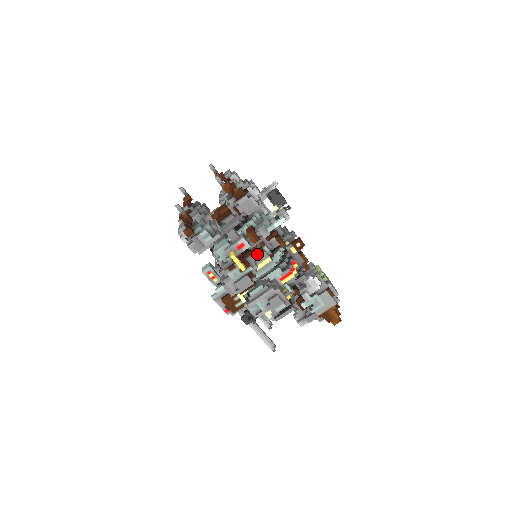
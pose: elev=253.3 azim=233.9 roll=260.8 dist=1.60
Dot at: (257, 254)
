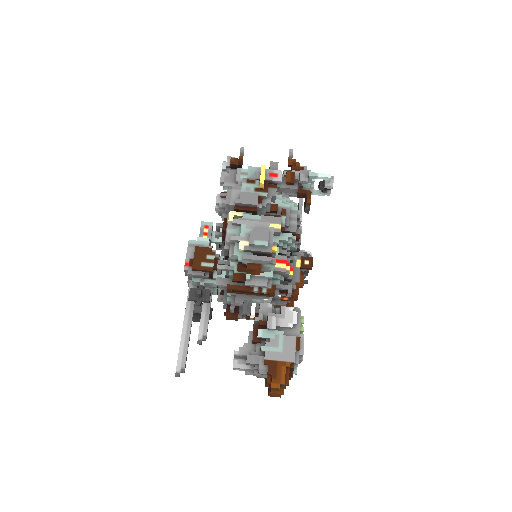
Dot at: (272, 217)
